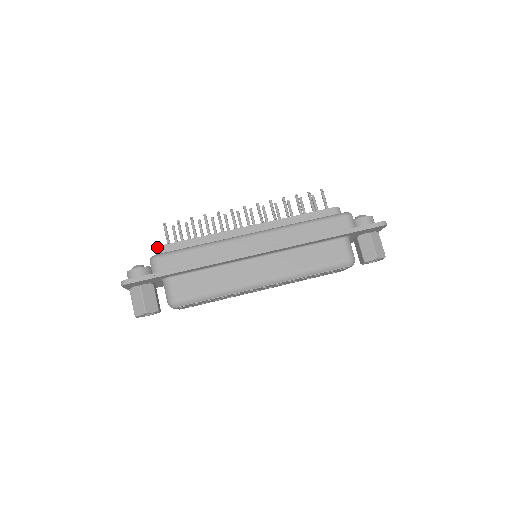
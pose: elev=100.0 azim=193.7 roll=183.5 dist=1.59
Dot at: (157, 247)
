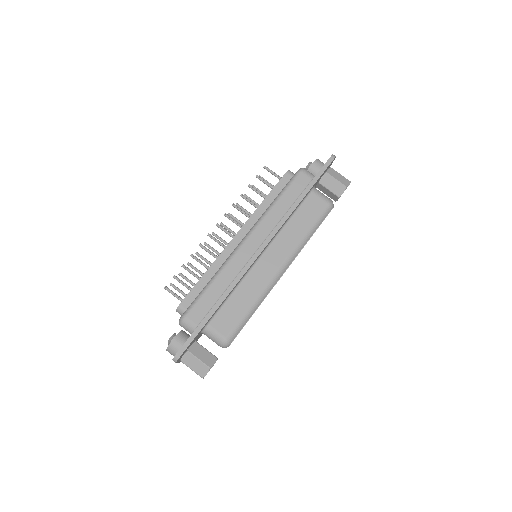
Dot at: (176, 310)
